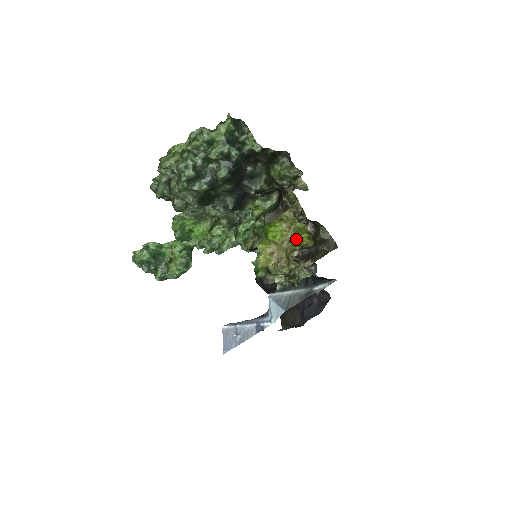
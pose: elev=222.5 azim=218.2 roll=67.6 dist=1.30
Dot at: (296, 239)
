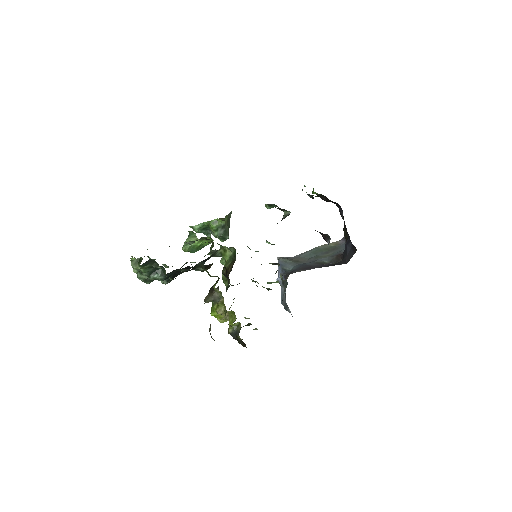
Dot at: (230, 321)
